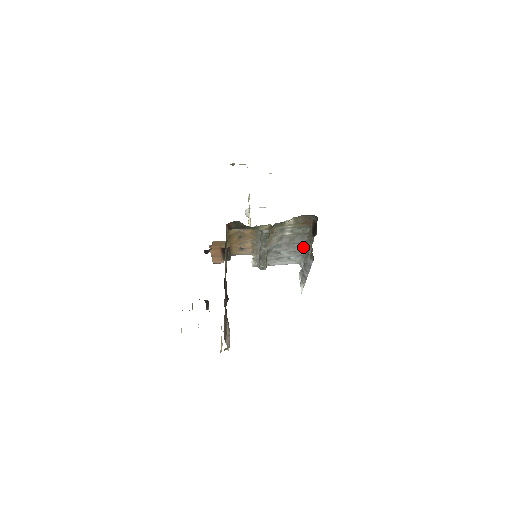
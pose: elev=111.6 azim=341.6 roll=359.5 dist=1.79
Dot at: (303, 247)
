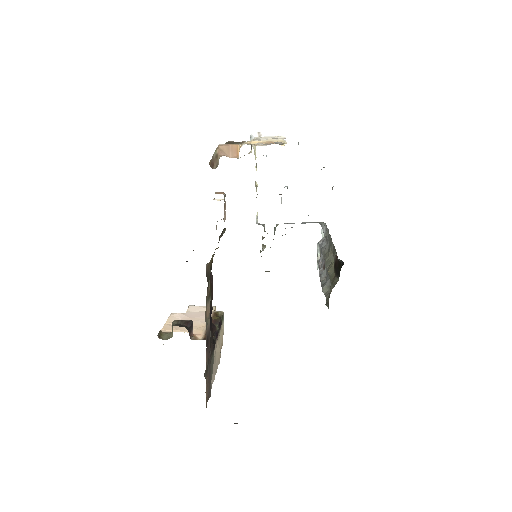
Dot at: occluded
